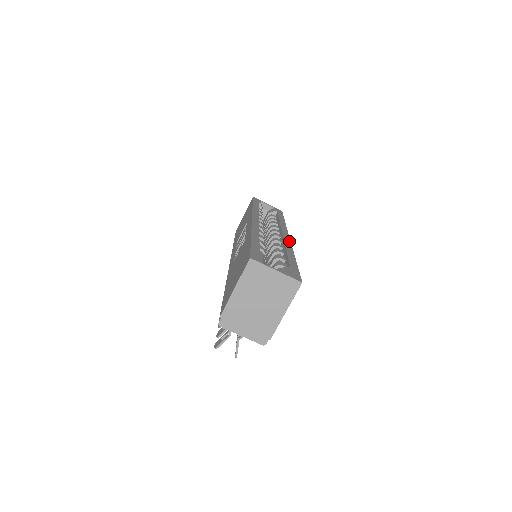
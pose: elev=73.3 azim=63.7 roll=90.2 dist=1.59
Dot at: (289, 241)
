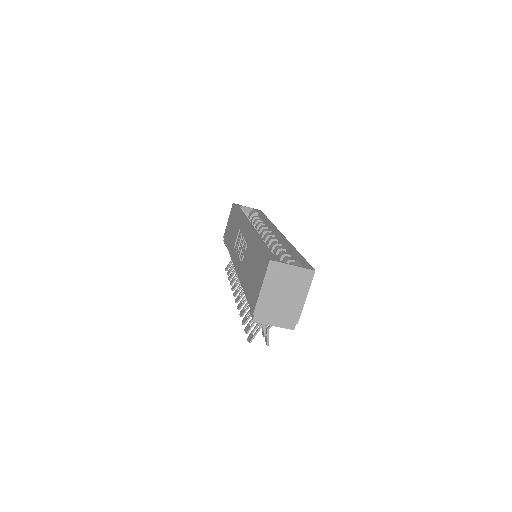
Dot at: (284, 237)
